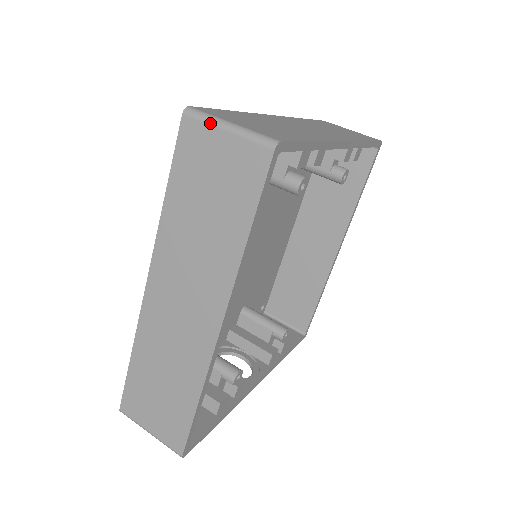
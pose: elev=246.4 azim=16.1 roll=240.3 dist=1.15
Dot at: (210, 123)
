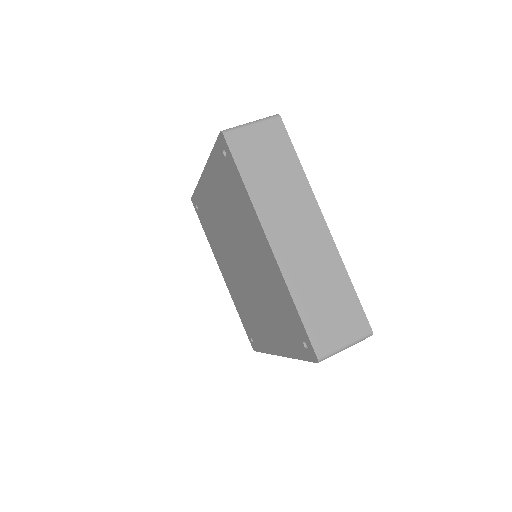
Dot at: (241, 127)
